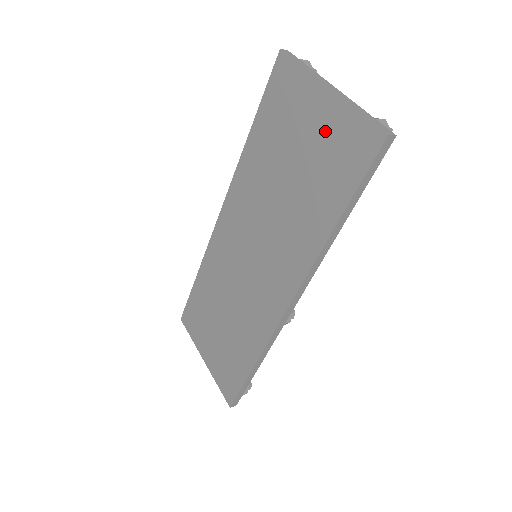
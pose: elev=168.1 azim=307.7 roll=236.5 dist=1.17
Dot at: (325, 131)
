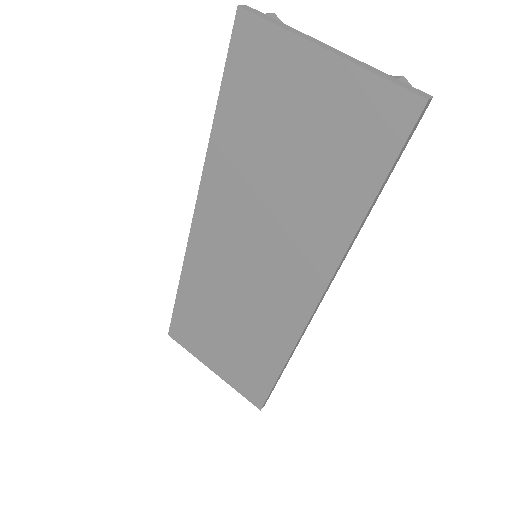
Dot at: (331, 105)
